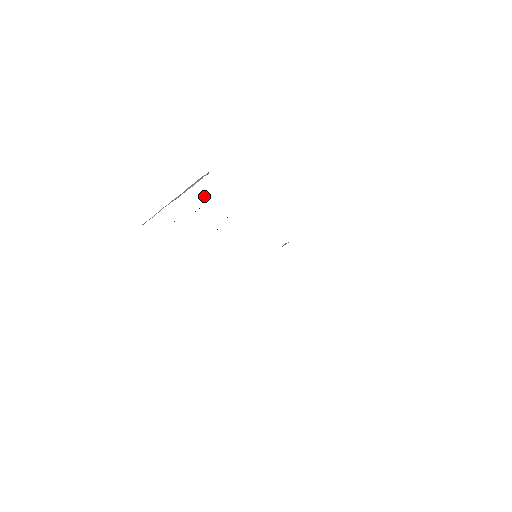
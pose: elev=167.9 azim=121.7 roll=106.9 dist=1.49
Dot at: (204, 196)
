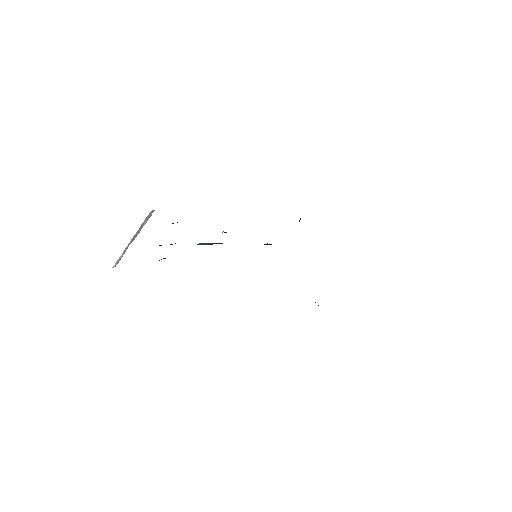
Dot at: occluded
